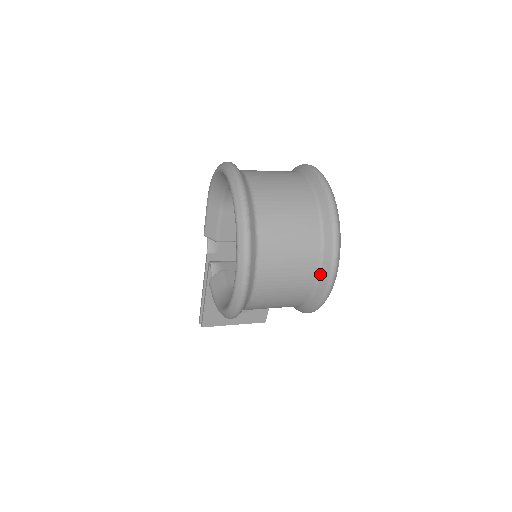
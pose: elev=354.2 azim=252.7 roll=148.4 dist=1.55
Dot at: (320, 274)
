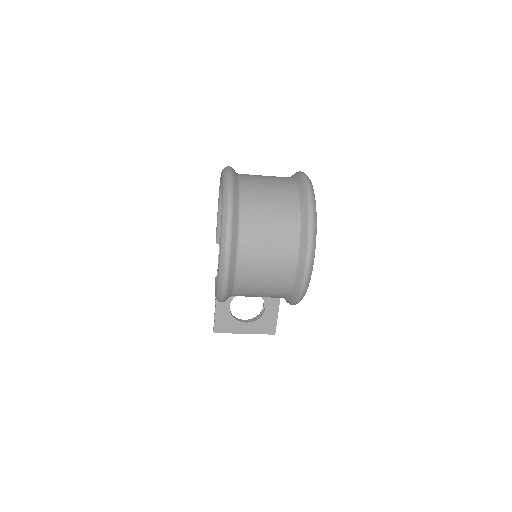
Dot at: (298, 256)
